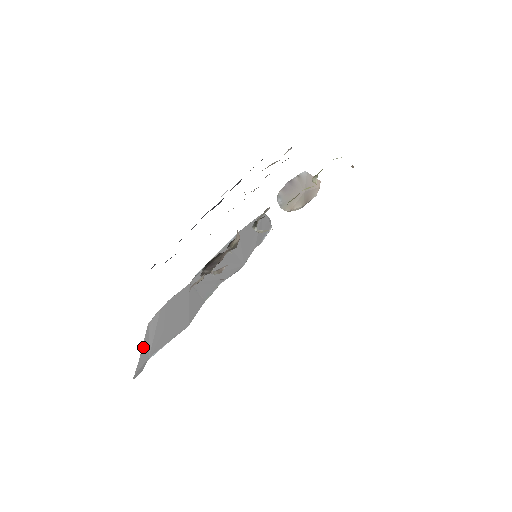
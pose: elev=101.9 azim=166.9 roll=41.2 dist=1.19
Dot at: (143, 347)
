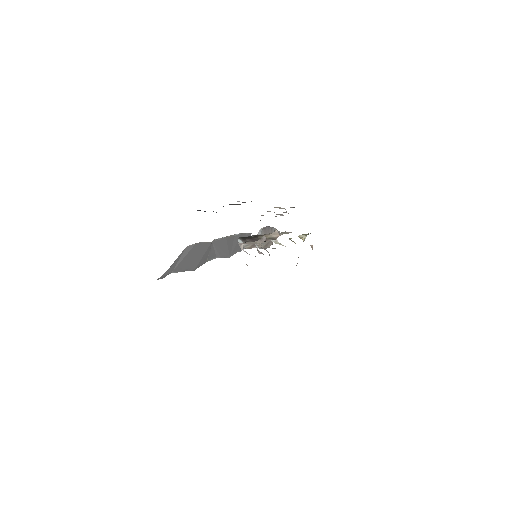
Dot at: (175, 261)
